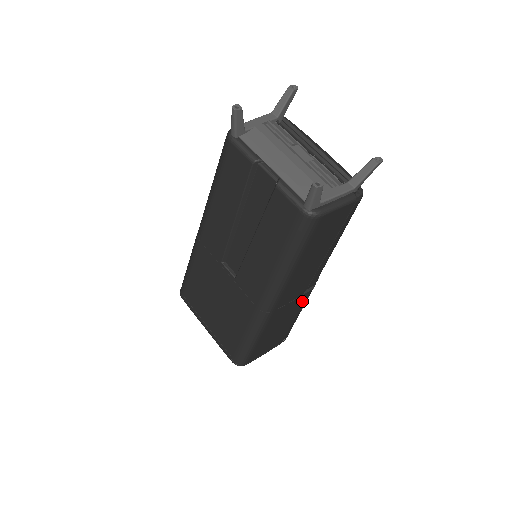
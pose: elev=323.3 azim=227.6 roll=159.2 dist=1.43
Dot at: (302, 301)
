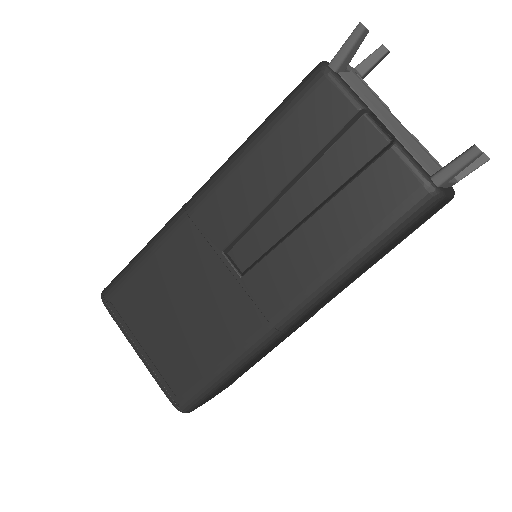
Dot at: occluded
